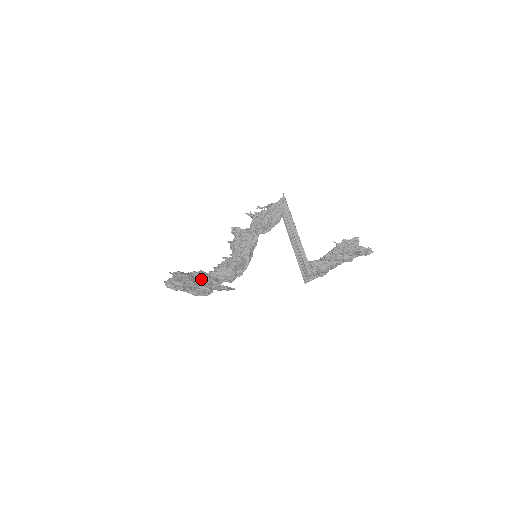
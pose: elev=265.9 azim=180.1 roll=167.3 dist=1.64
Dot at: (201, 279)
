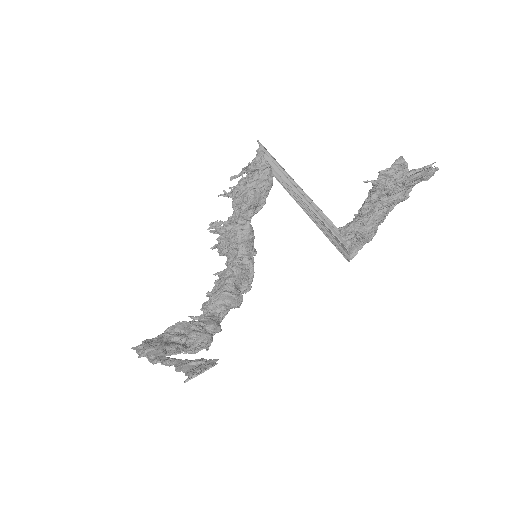
Dot at: (182, 337)
